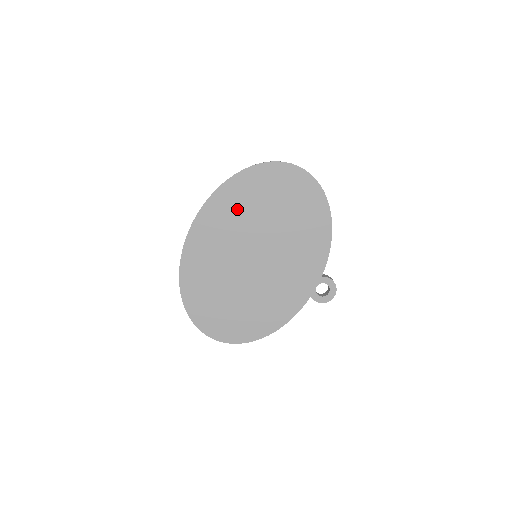
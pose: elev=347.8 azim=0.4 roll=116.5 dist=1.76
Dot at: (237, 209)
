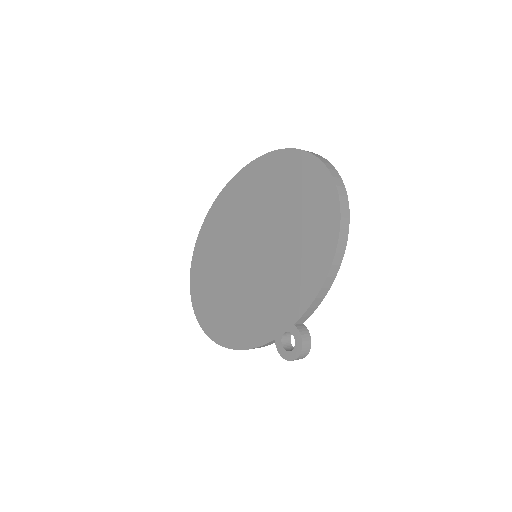
Dot at: (259, 192)
